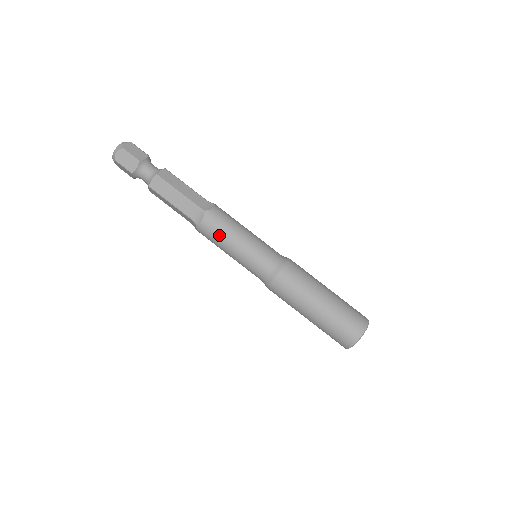
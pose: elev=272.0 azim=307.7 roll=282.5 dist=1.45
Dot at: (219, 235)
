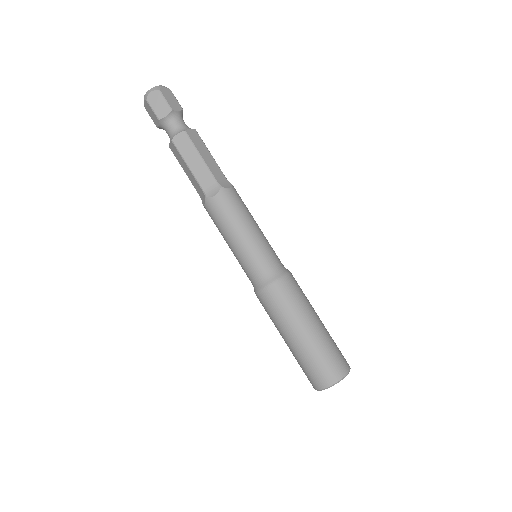
Dot at: (217, 226)
